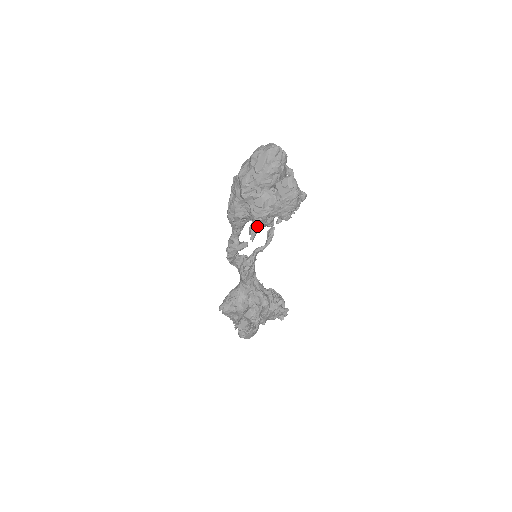
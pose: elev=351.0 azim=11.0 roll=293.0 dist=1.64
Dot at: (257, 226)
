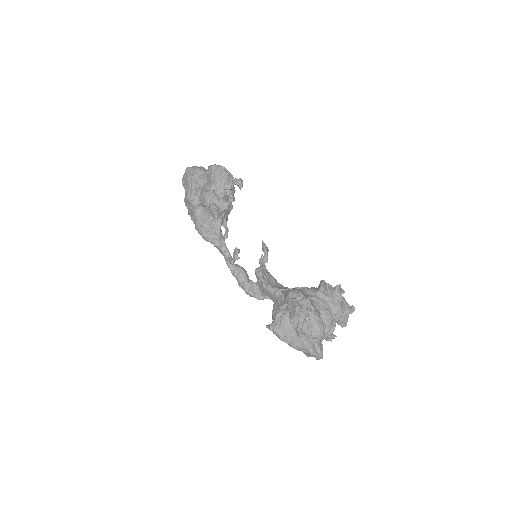
Dot at: (212, 205)
